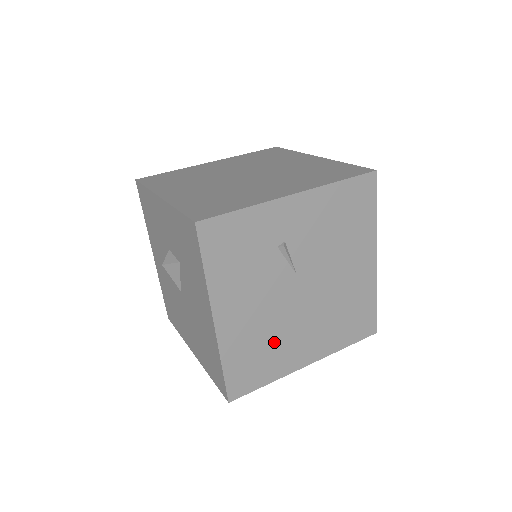
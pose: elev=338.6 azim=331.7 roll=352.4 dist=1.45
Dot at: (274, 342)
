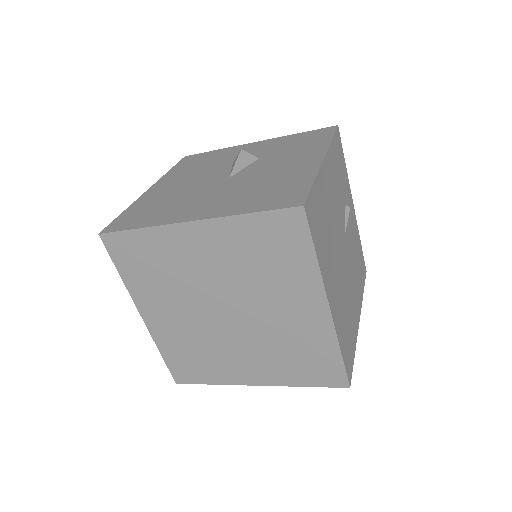
Dot at: (329, 240)
